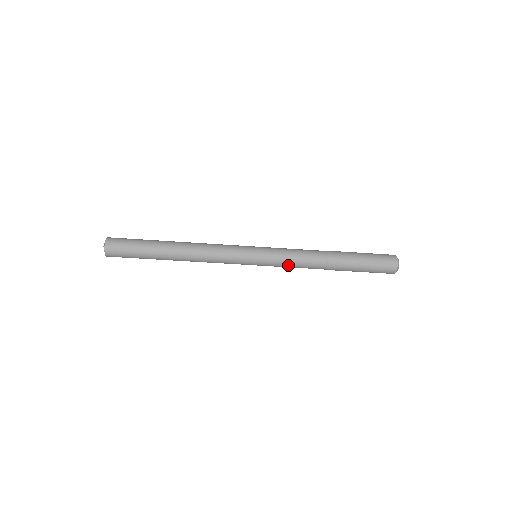
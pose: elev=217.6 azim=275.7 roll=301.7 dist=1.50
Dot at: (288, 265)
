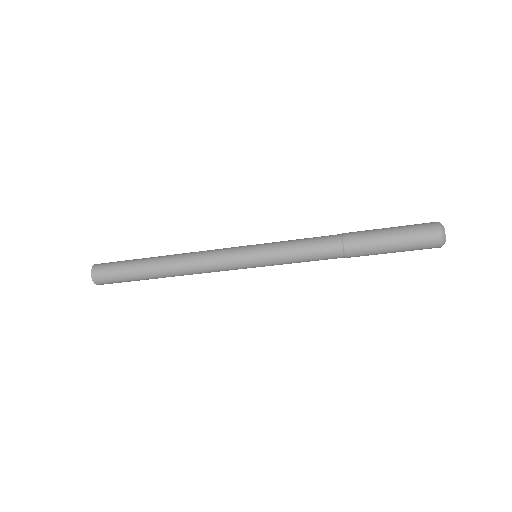
Dot at: (294, 257)
